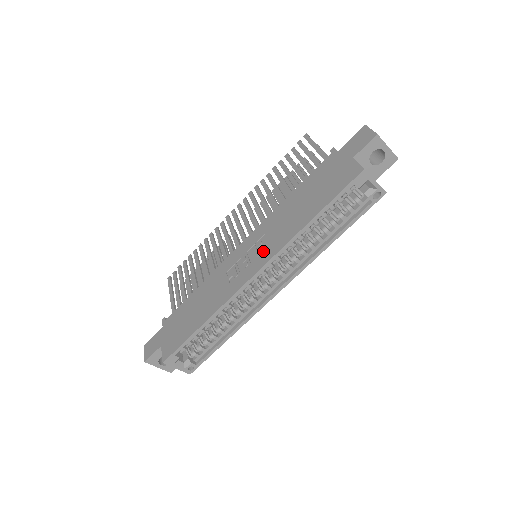
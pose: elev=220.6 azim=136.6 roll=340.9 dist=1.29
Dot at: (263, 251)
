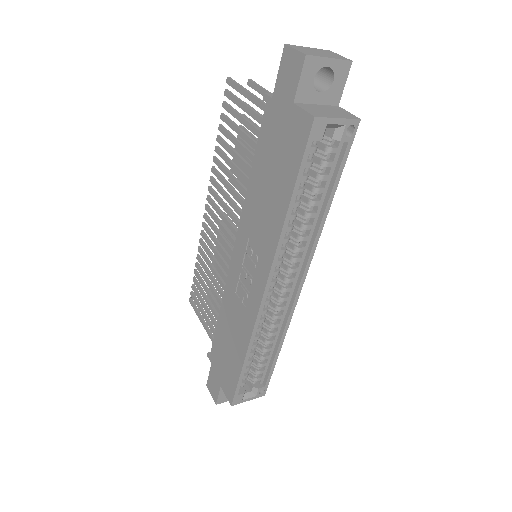
Dot at: (258, 261)
